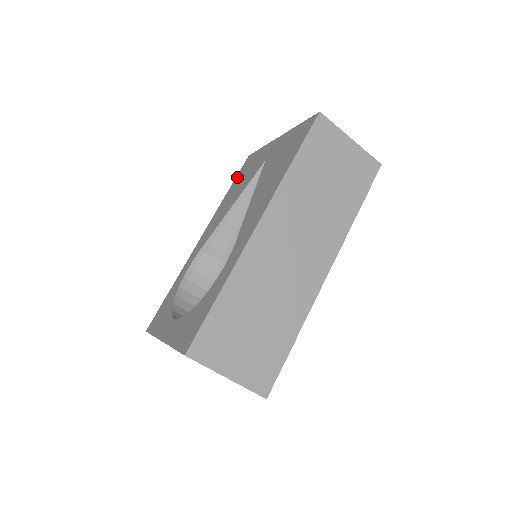
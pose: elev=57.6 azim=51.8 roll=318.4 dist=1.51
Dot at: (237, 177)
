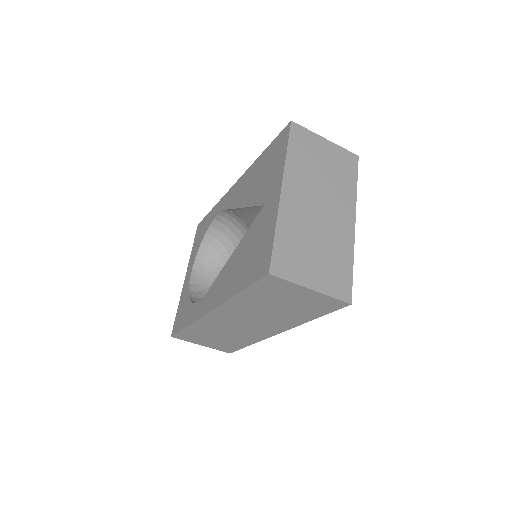
Dot at: (271, 146)
